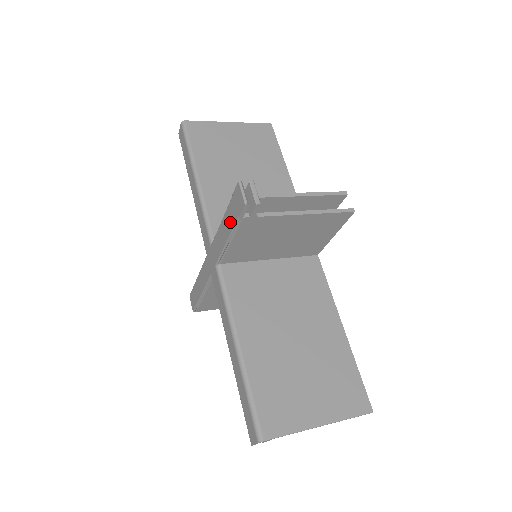
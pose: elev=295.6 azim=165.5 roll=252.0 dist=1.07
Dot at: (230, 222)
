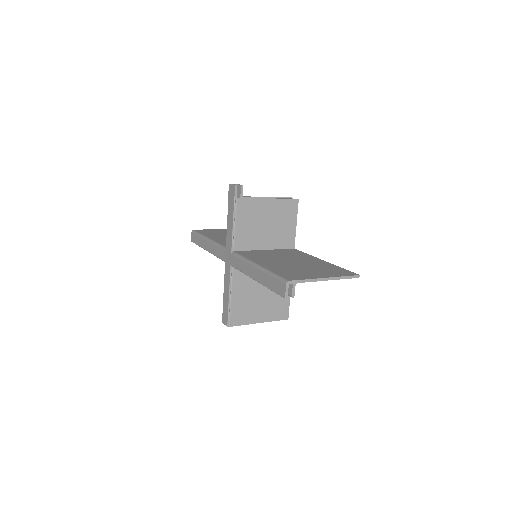
Dot at: (231, 210)
